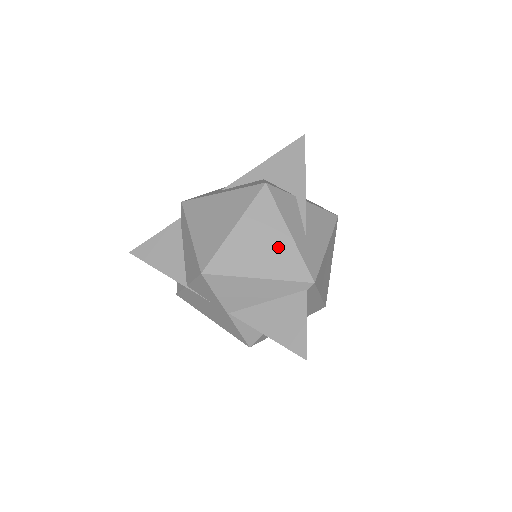
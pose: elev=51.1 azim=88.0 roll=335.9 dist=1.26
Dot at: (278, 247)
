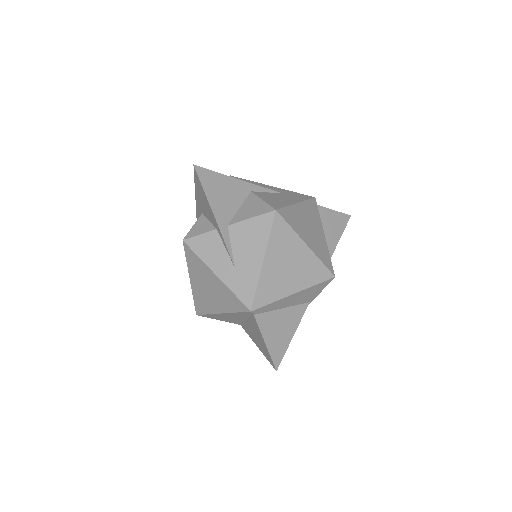
Dot at: (217, 288)
